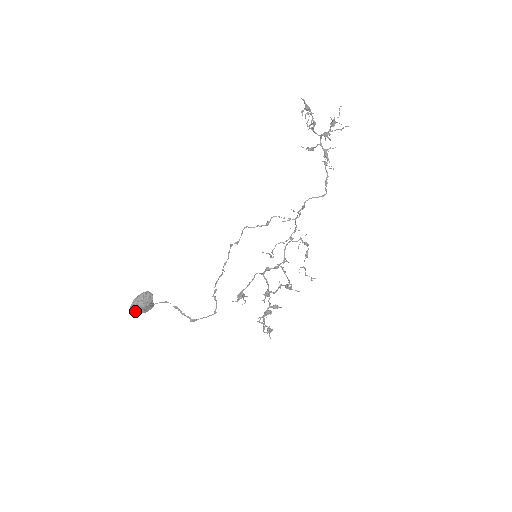
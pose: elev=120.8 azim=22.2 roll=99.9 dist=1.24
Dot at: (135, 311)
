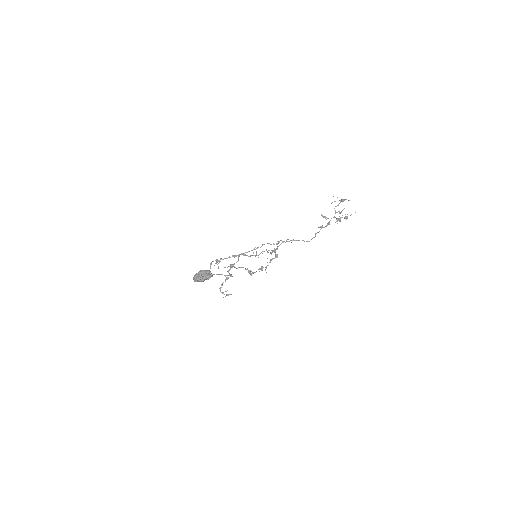
Dot at: (196, 281)
